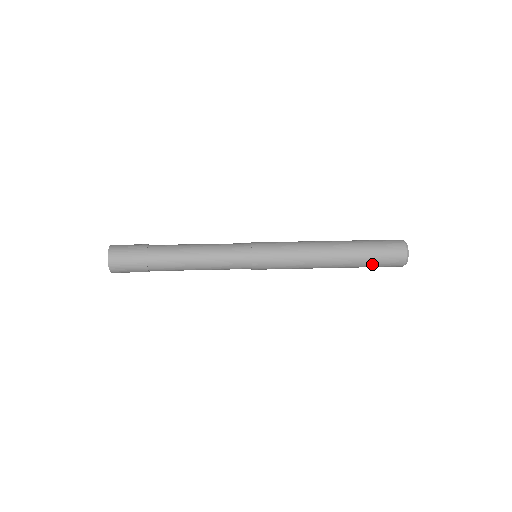
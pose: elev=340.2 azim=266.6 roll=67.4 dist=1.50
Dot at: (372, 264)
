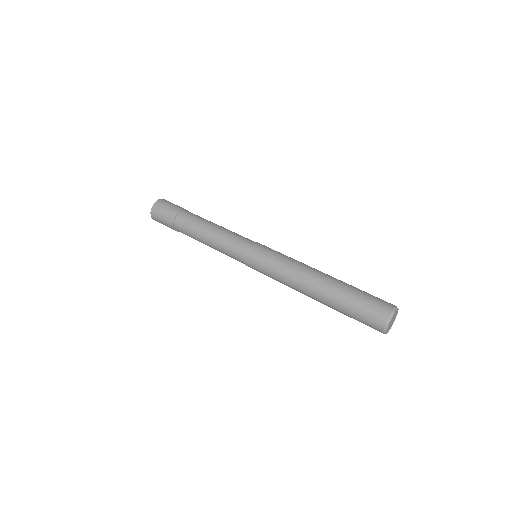
Dot at: occluded
